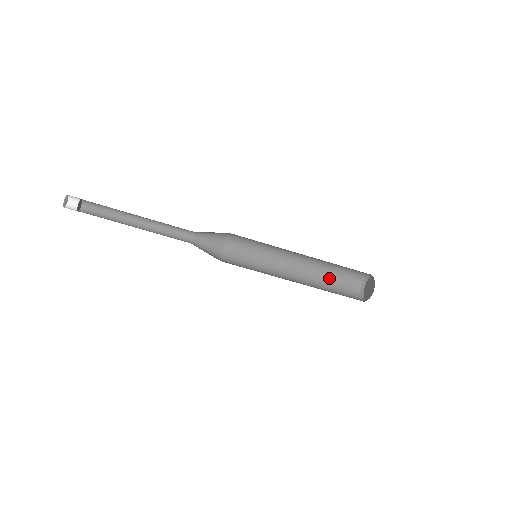
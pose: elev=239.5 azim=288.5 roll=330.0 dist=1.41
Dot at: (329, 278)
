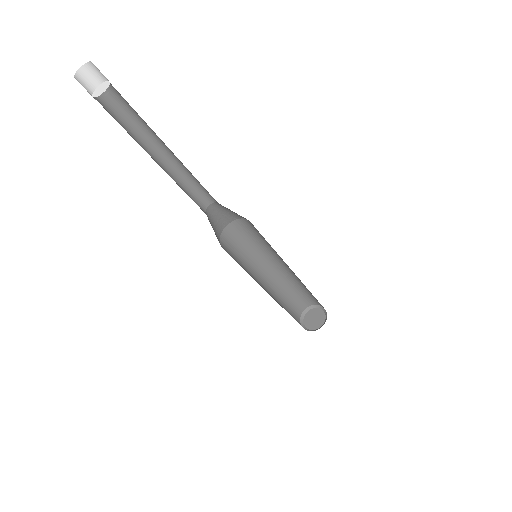
Dot at: (284, 305)
